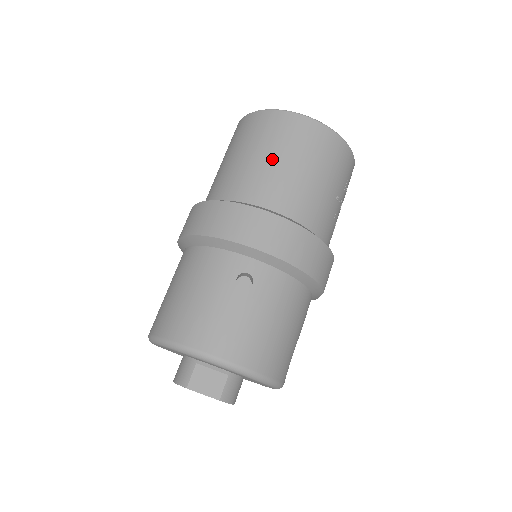
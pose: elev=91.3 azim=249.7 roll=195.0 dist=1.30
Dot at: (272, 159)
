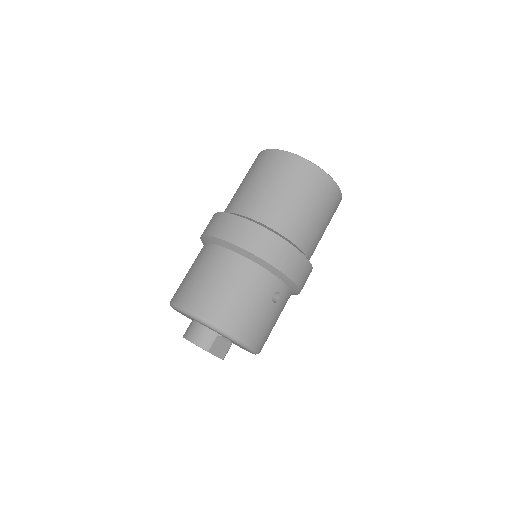
Dot at: (312, 212)
